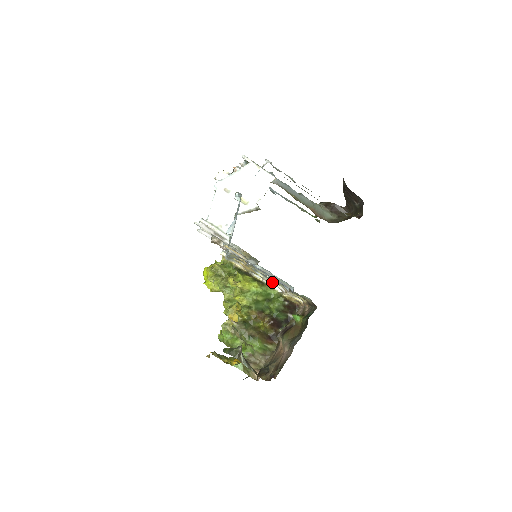
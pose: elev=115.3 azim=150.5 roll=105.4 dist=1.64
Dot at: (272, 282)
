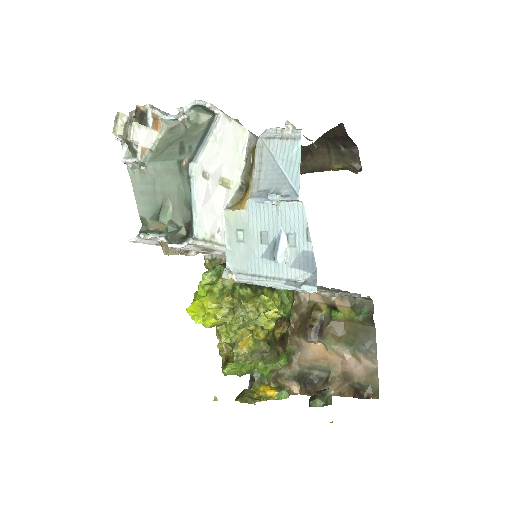
Dot at: occluded
